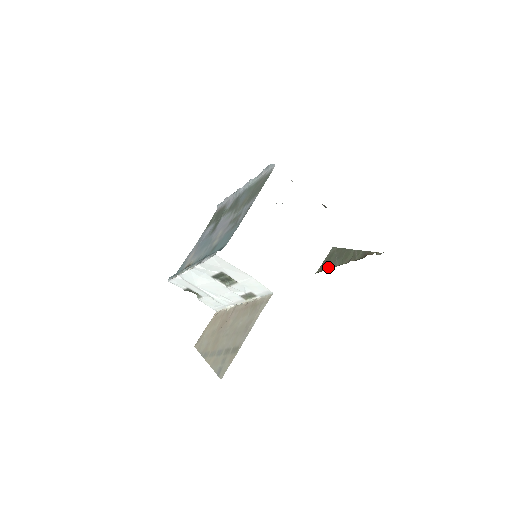
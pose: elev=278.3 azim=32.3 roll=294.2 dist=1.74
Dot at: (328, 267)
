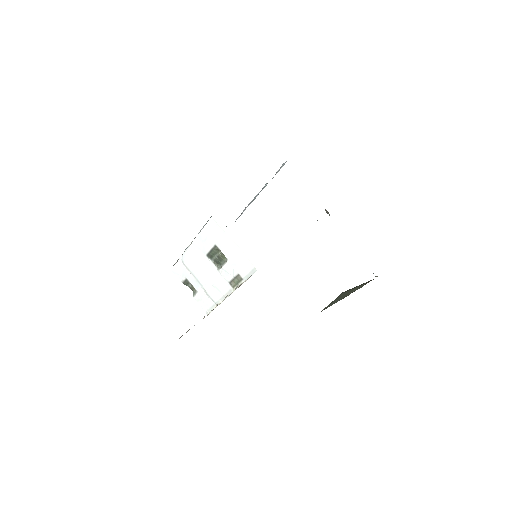
Dot at: (331, 304)
